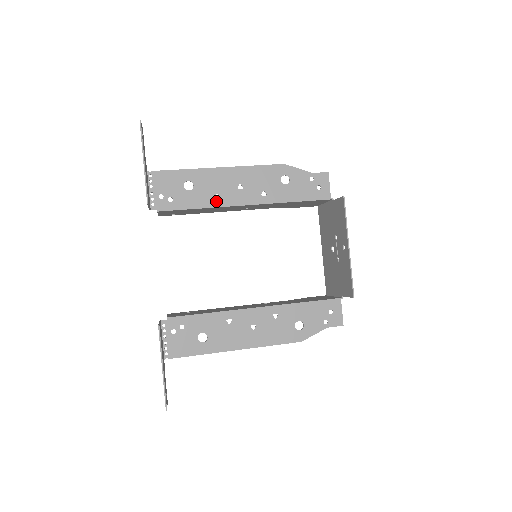
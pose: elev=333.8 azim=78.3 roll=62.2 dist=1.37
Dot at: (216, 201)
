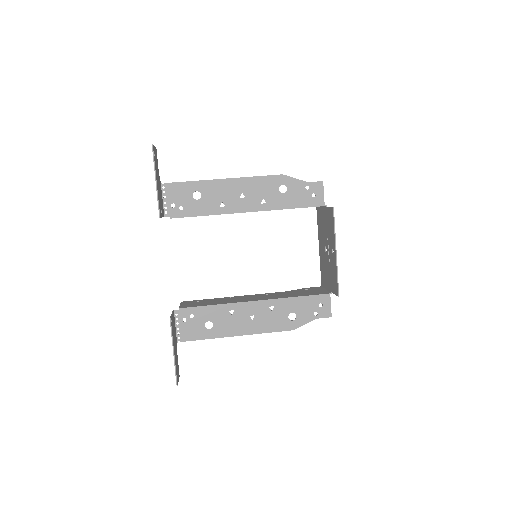
Dot at: (221, 209)
